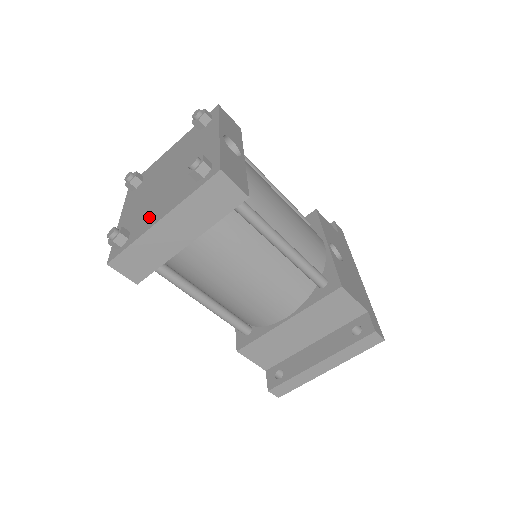
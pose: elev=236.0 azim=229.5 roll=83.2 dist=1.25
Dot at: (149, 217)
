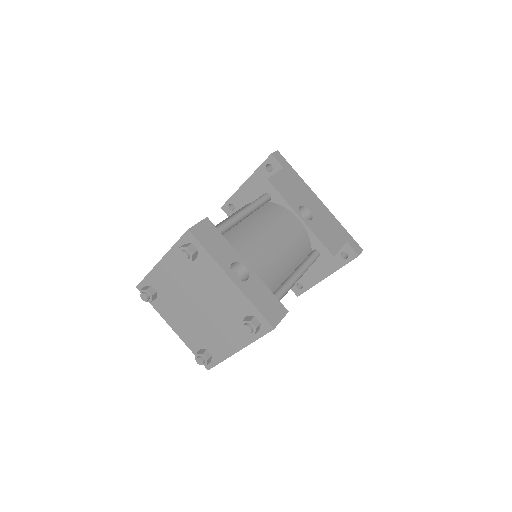
Dot at: (219, 344)
